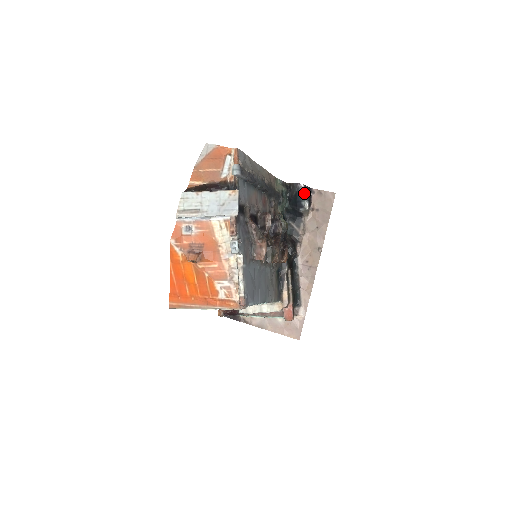
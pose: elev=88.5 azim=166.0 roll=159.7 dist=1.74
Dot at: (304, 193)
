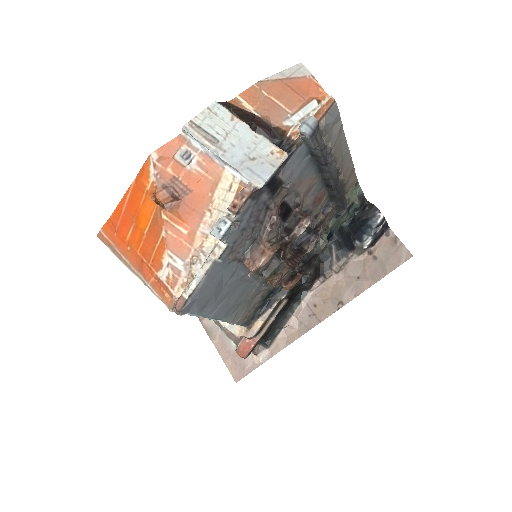
Dot at: (376, 226)
